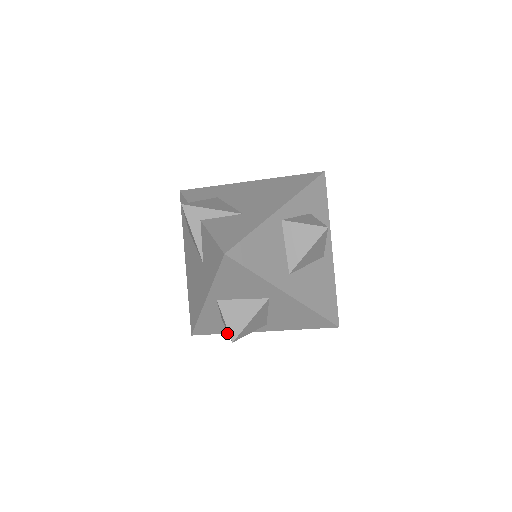
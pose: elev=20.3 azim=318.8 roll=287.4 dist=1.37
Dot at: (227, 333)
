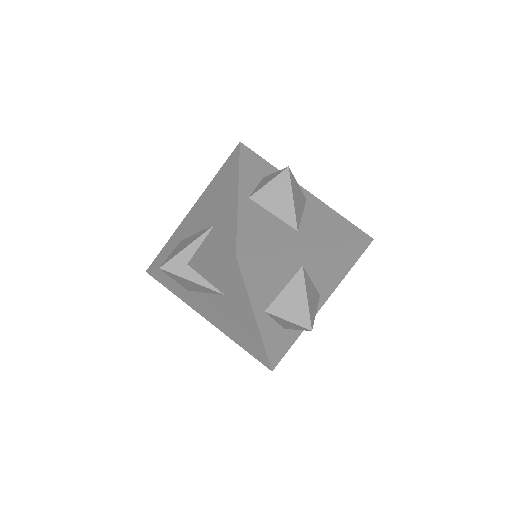
Dot at: (297, 338)
